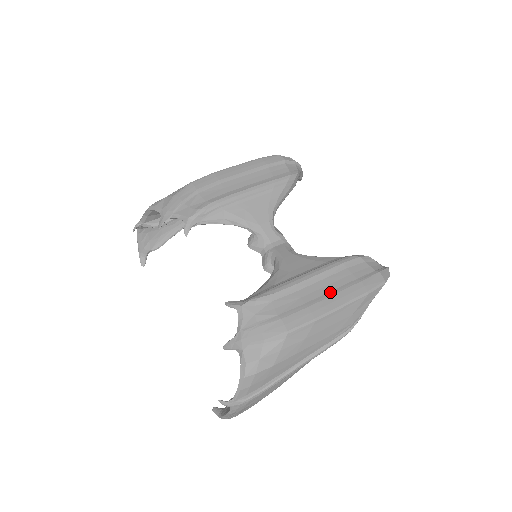
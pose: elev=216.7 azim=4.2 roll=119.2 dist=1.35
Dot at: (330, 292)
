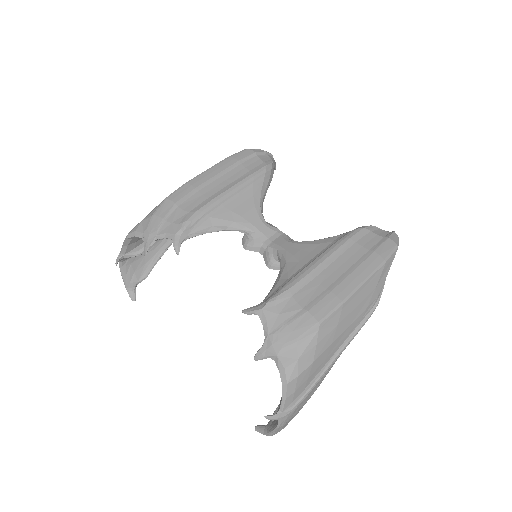
Dot at: (347, 270)
